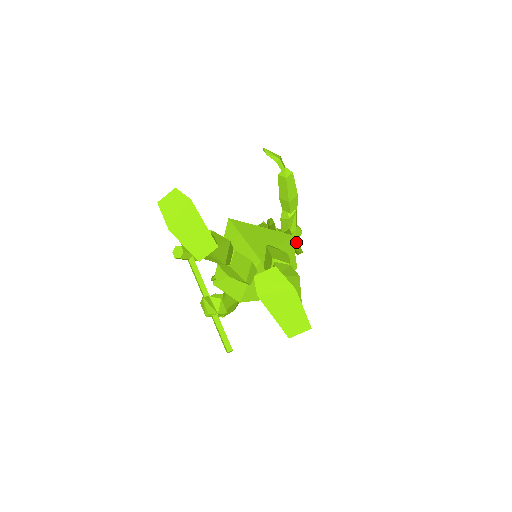
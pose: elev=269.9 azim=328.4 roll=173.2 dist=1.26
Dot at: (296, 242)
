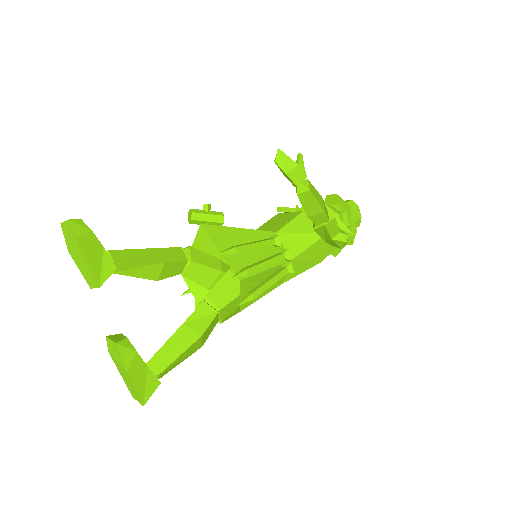
Dot at: (339, 247)
